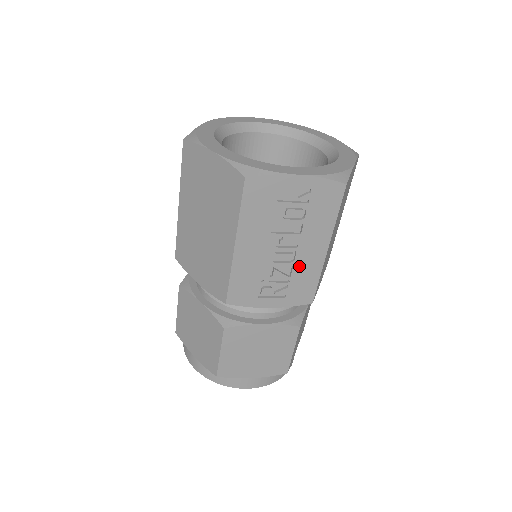
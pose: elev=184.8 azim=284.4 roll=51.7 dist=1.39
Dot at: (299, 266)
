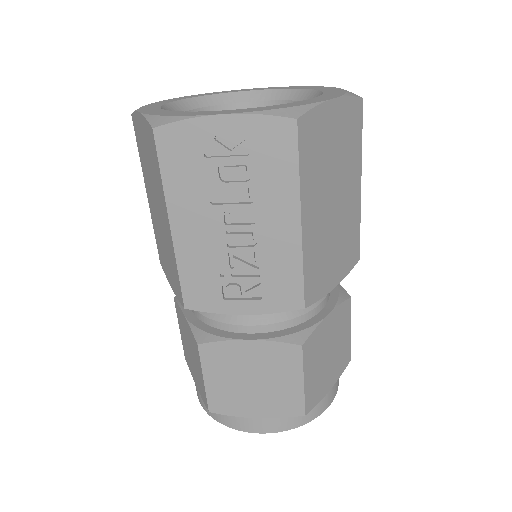
Dot at: (267, 252)
